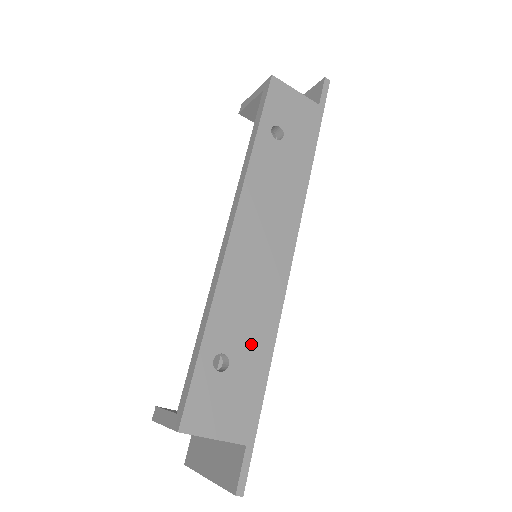
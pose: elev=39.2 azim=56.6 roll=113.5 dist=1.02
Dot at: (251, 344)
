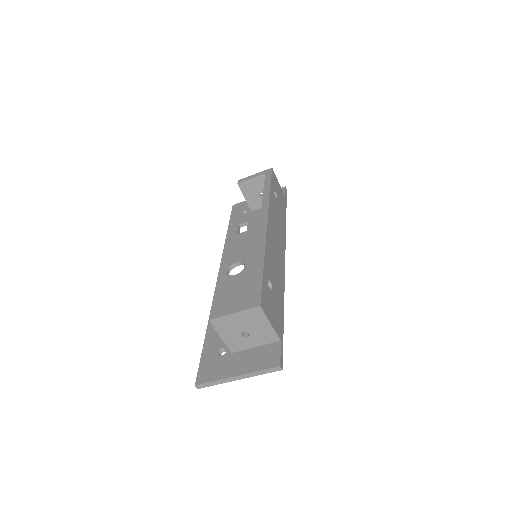
Dot at: (278, 287)
